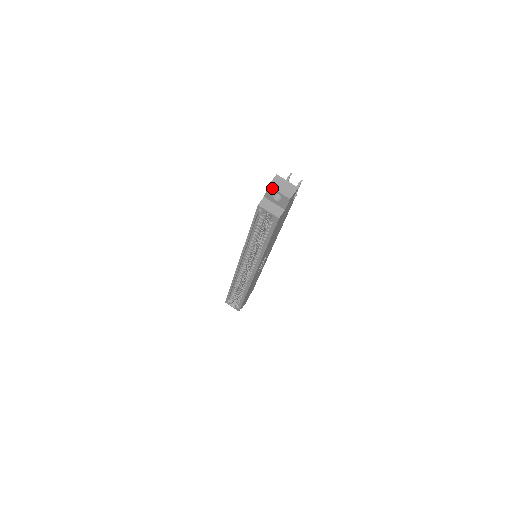
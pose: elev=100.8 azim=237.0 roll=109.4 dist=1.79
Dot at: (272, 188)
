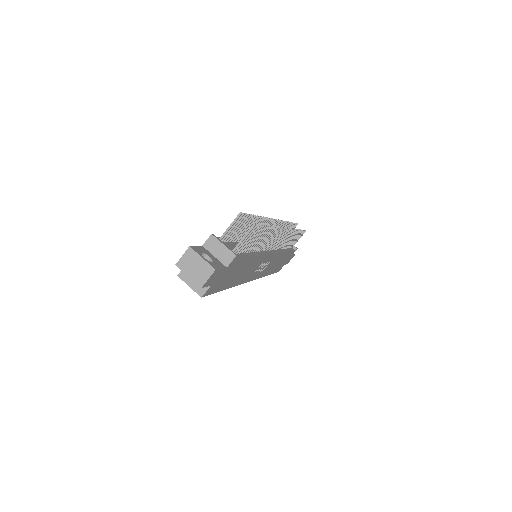
Dot at: (180, 269)
